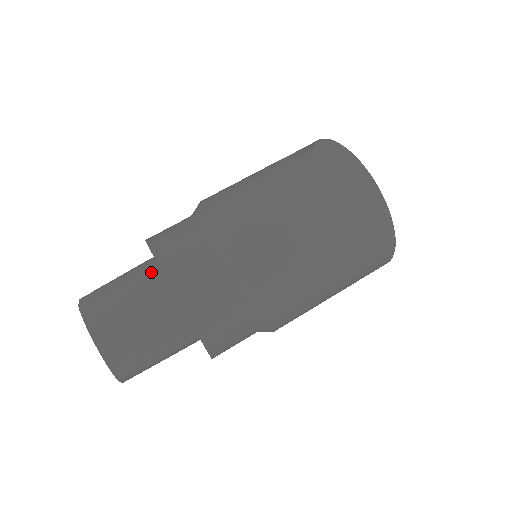
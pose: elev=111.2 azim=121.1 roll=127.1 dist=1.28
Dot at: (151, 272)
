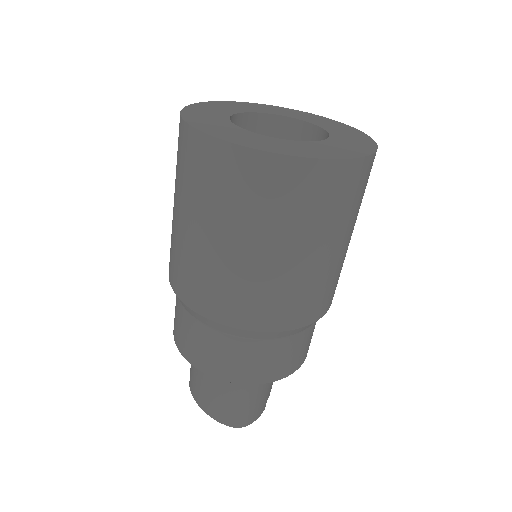
Dot at: occluded
